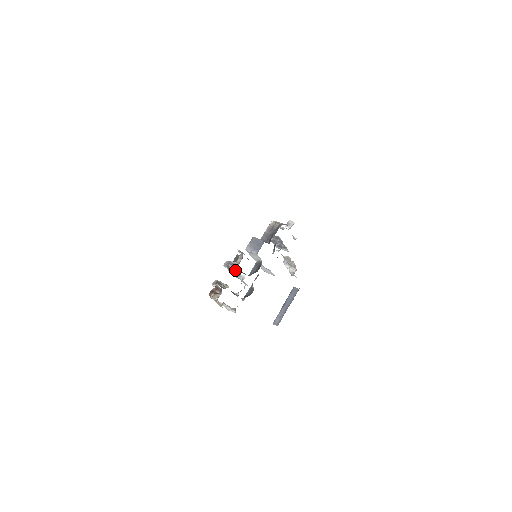
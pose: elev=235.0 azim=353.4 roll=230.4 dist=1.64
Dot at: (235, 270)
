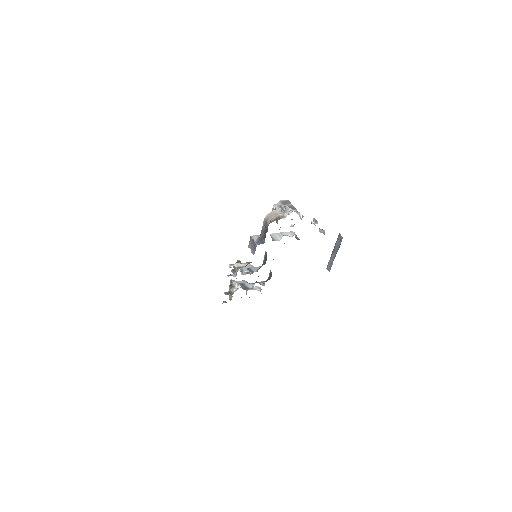
Dot at: (236, 278)
